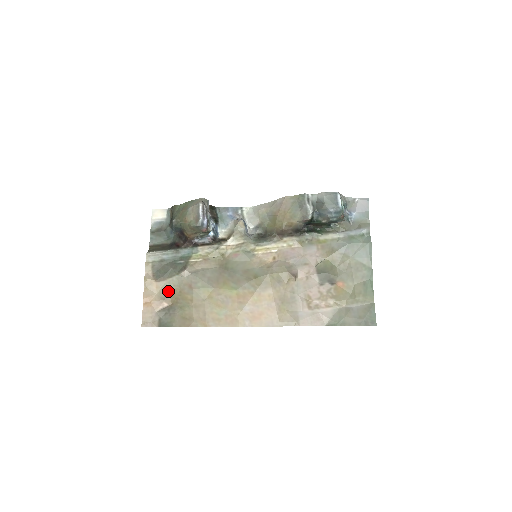
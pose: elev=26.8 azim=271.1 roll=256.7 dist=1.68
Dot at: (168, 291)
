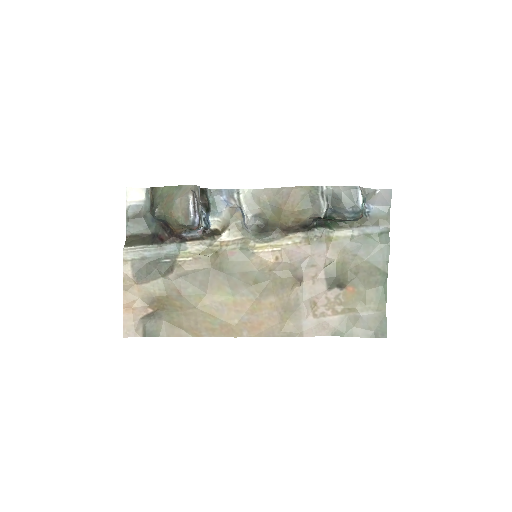
Dot at: (152, 296)
